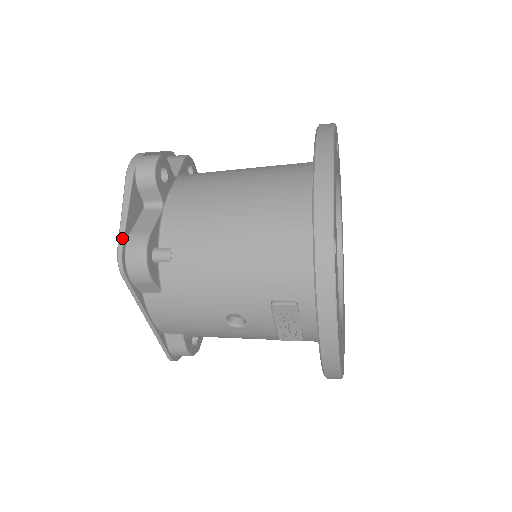
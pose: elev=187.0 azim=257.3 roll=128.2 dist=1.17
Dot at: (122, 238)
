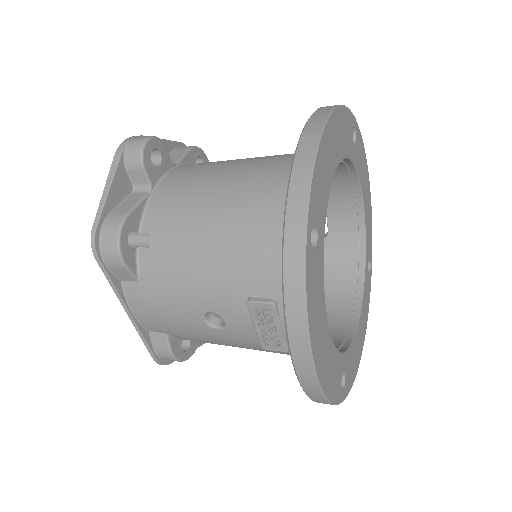
Dot at: (98, 217)
